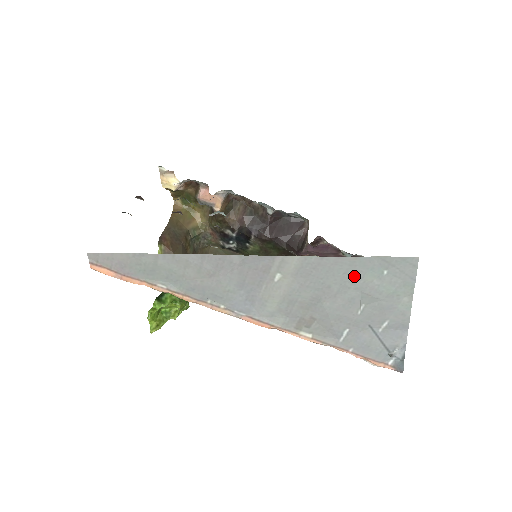
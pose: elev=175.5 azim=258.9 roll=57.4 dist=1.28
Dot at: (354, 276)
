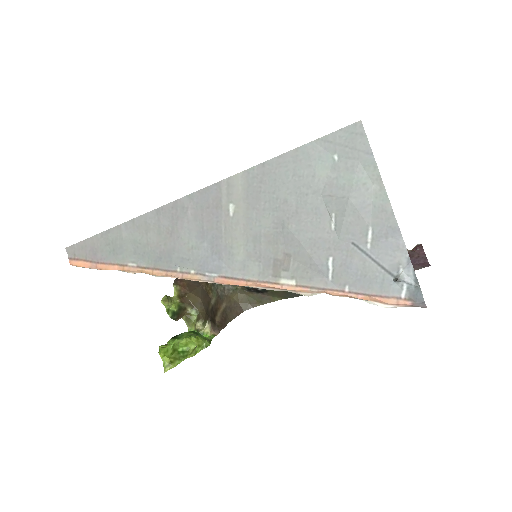
Dot at: (305, 176)
